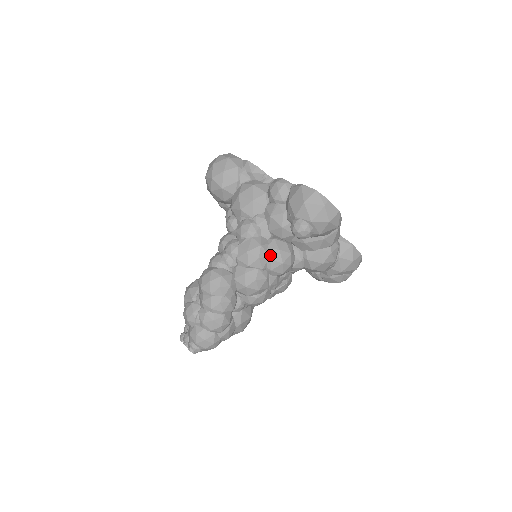
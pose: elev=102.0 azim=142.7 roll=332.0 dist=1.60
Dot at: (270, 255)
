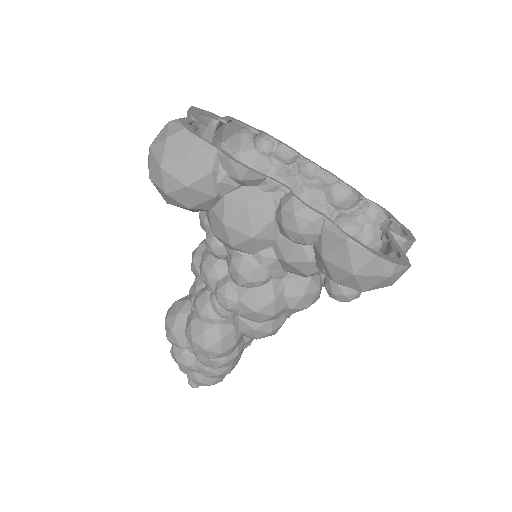
Dot at: (289, 304)
